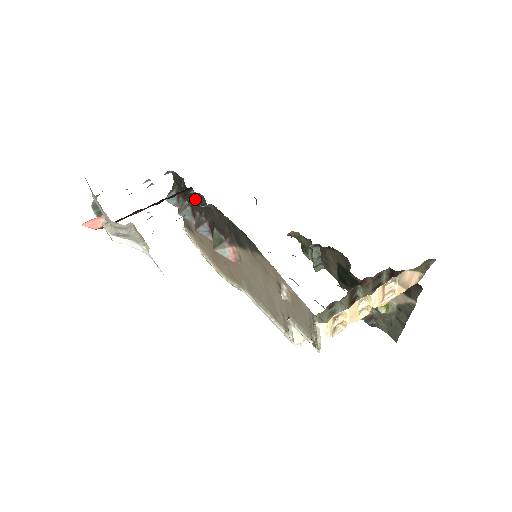
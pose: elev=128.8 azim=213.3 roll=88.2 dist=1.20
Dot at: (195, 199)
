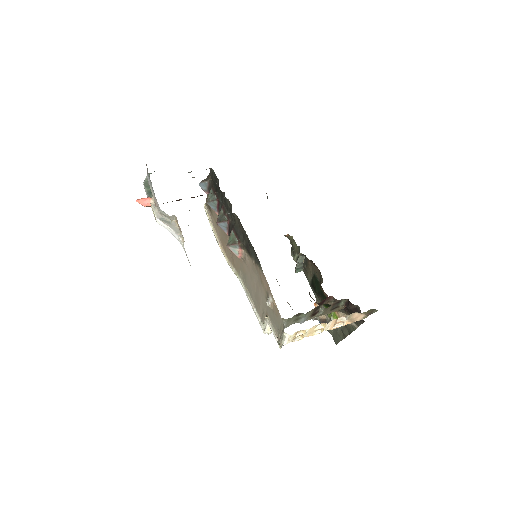
Dot at: (223, 199)
